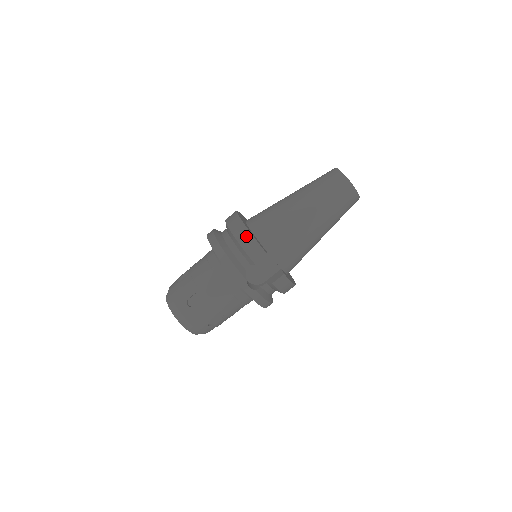
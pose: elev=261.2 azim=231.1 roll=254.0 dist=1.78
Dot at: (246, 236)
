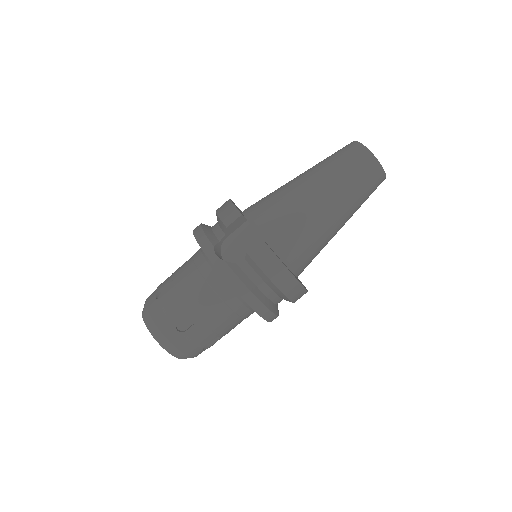
Dot at: (225, 204)
